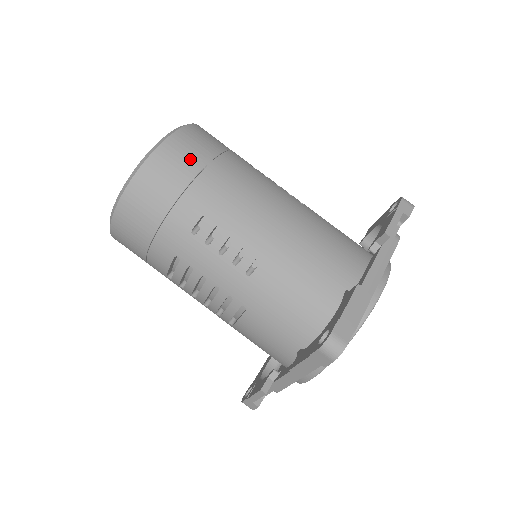
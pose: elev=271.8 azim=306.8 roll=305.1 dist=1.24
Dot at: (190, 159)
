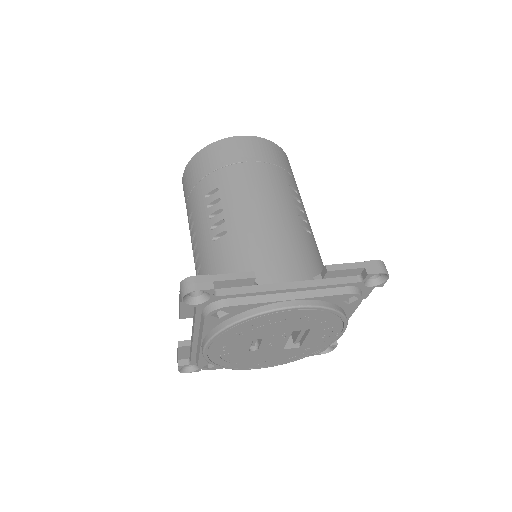
Dot at: (240, 153)
